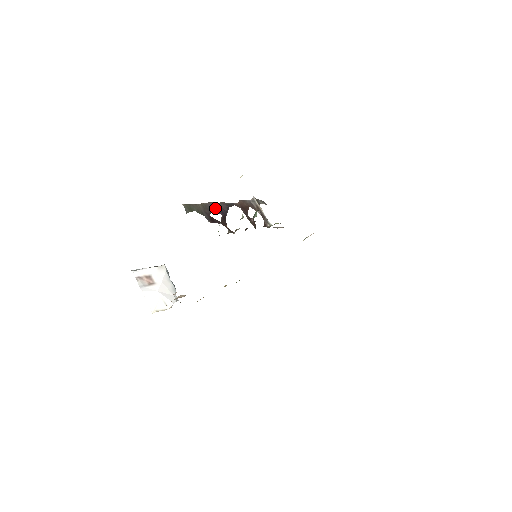
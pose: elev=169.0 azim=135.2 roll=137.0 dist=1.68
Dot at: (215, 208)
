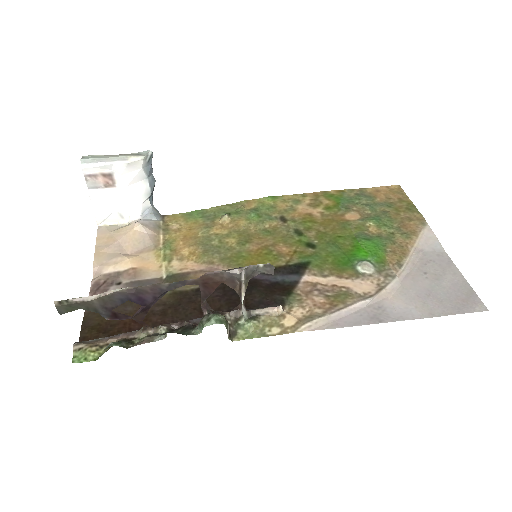
Dot at: (131, 298)
